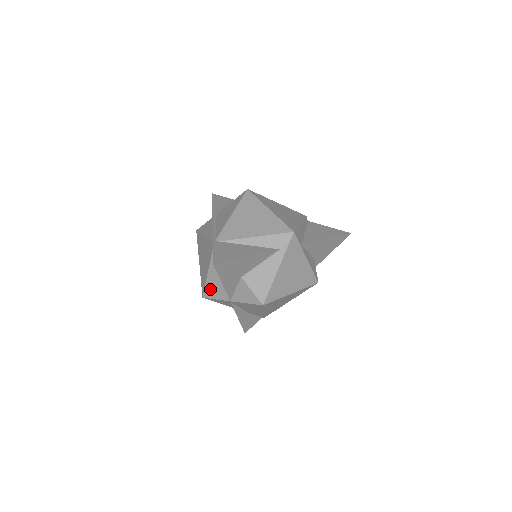
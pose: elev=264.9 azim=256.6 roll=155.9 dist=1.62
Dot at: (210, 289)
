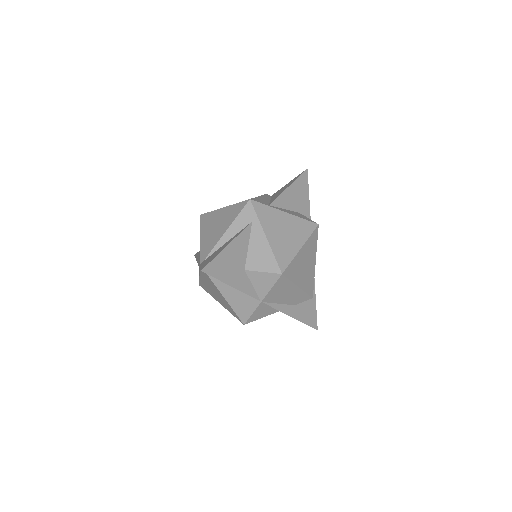
Dot at: (240, 310)
